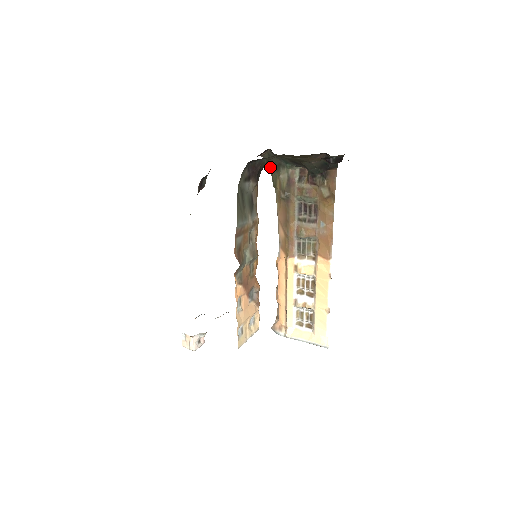
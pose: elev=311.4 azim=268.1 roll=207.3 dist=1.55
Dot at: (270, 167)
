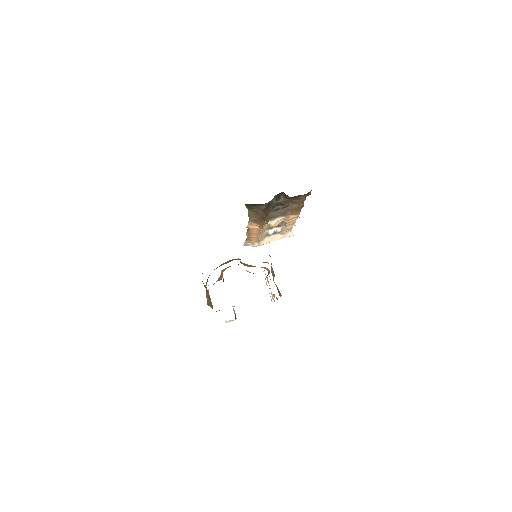
Dot at: occluded
